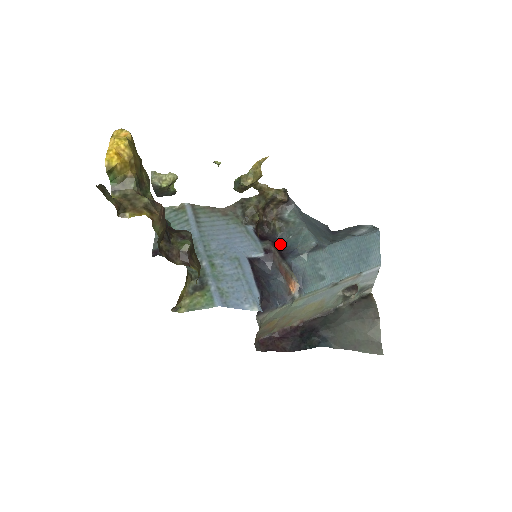
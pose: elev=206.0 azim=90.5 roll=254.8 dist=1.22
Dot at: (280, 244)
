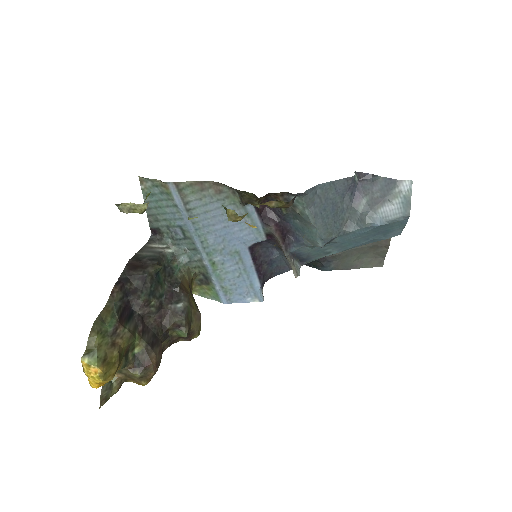
Dot at: (285, 223)
